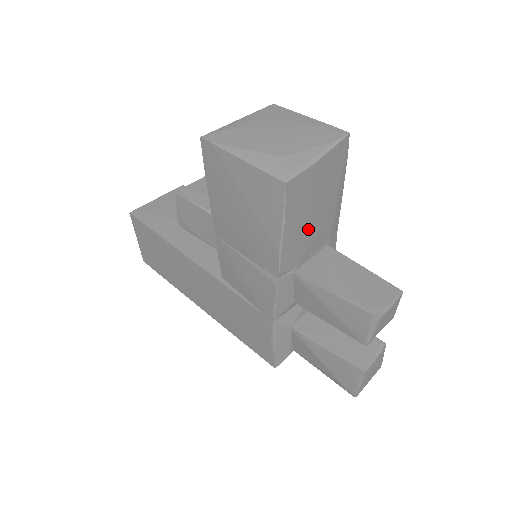
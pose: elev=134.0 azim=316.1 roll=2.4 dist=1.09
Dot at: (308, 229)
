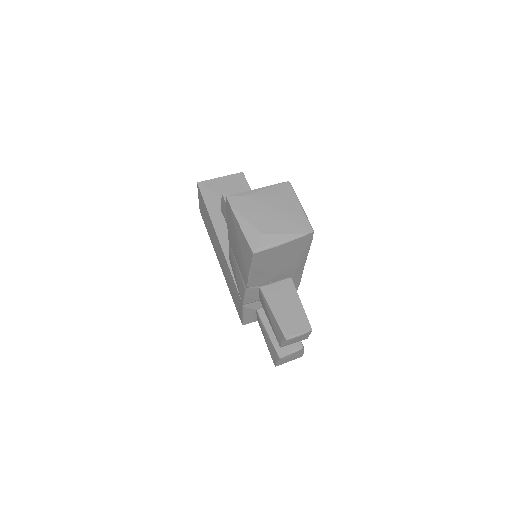
Dot at: (272, 271)
